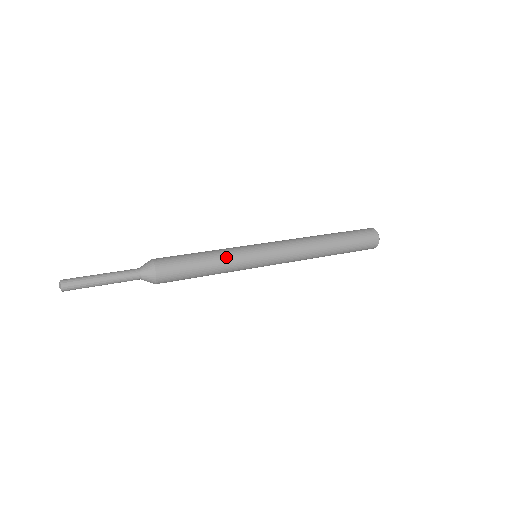
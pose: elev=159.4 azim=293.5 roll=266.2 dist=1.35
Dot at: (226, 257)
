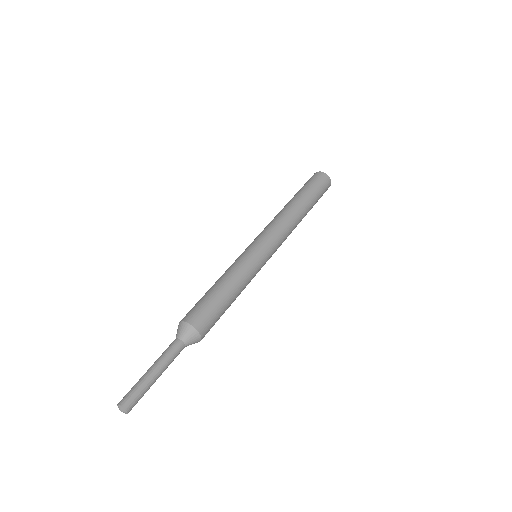
Dot at: (246, 282)
